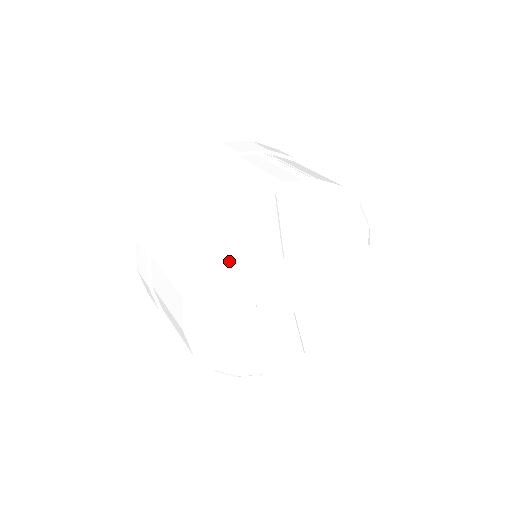
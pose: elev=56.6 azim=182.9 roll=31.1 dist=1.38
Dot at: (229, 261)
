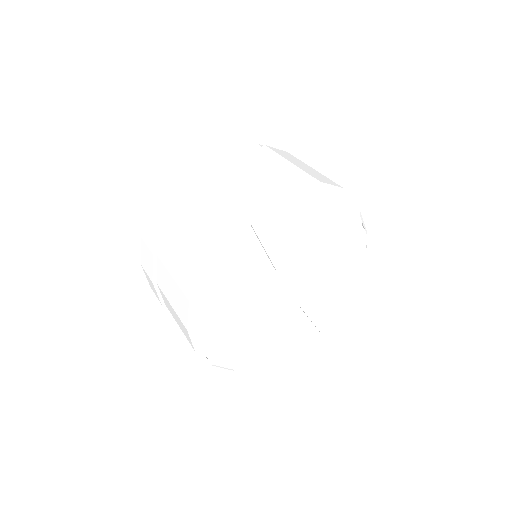
Dot at: (221, 291)
